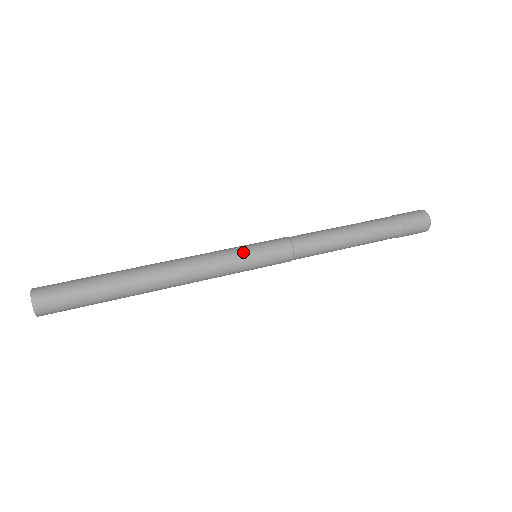
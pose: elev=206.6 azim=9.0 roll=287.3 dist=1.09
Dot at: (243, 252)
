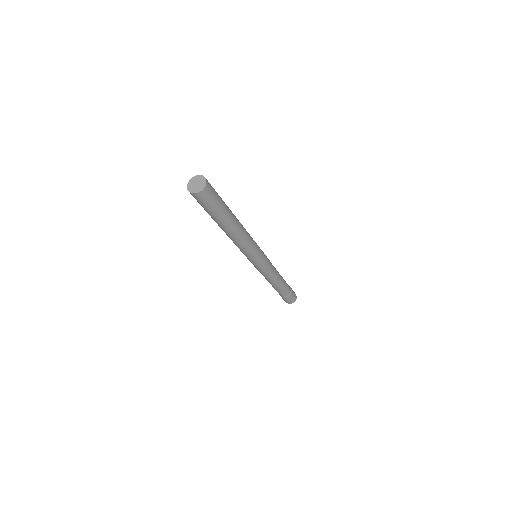
Dot at: occluded
